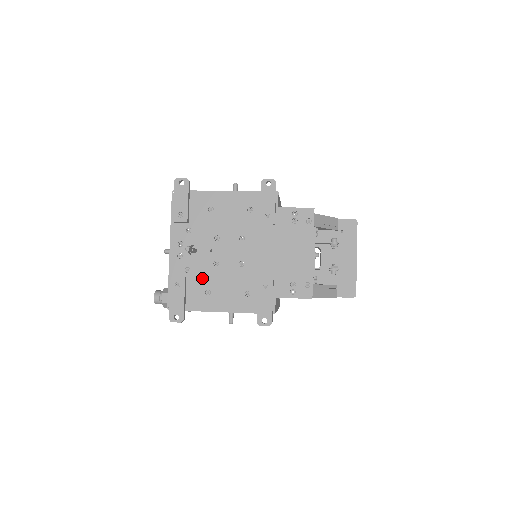
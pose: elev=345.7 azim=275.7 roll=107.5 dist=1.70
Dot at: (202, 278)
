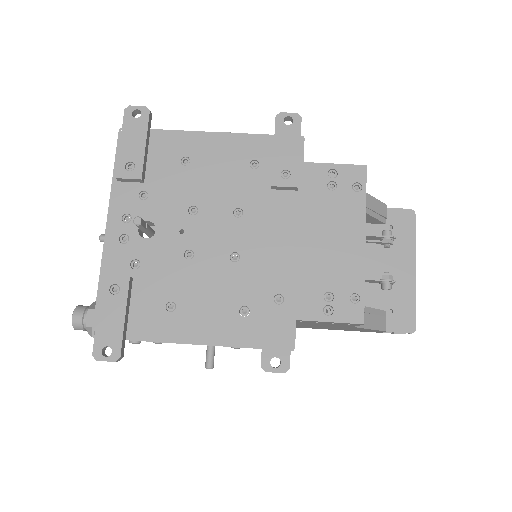
Dot at: (161, 280)
